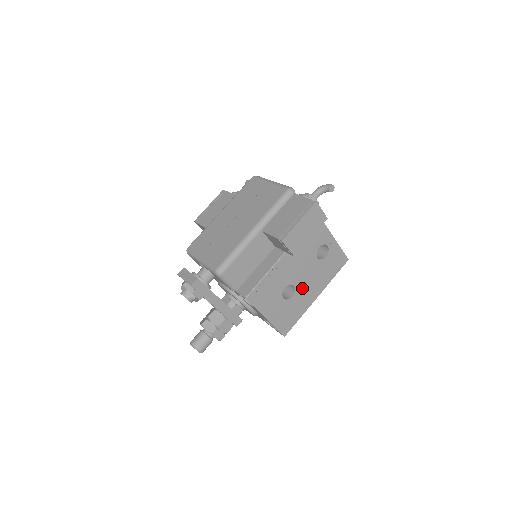
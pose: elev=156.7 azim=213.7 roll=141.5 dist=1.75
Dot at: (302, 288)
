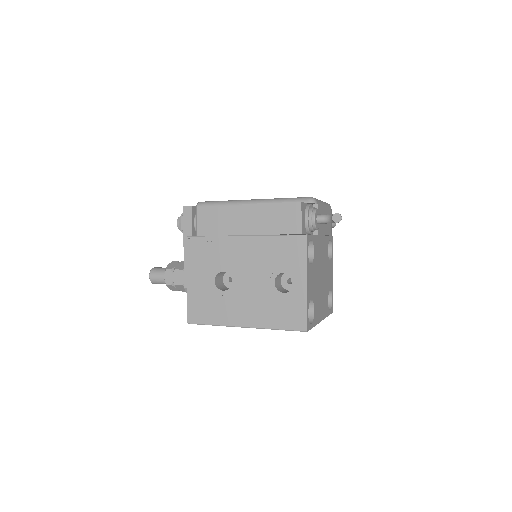
Dot at: (238, 295)
